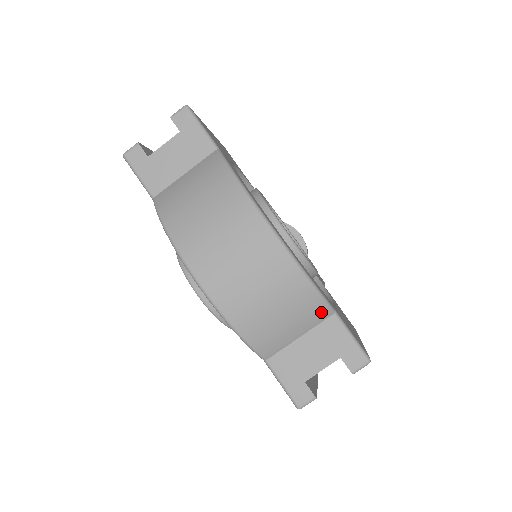
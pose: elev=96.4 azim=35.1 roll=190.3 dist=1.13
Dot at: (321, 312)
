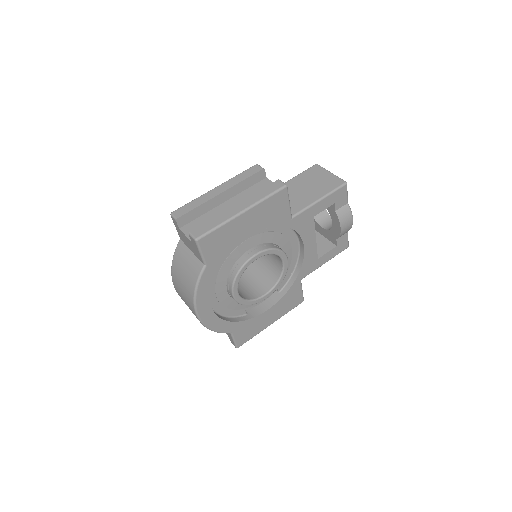
Dot at: occluded
